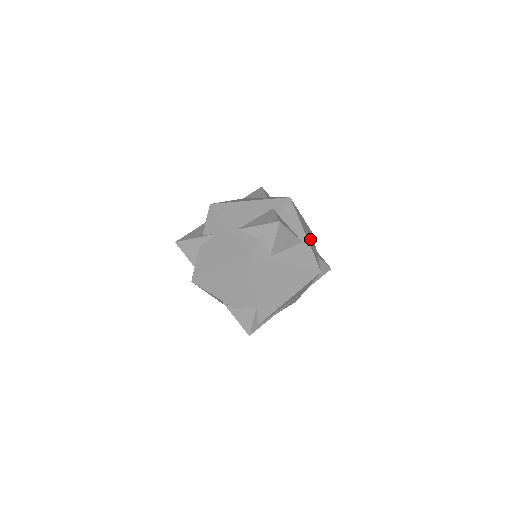
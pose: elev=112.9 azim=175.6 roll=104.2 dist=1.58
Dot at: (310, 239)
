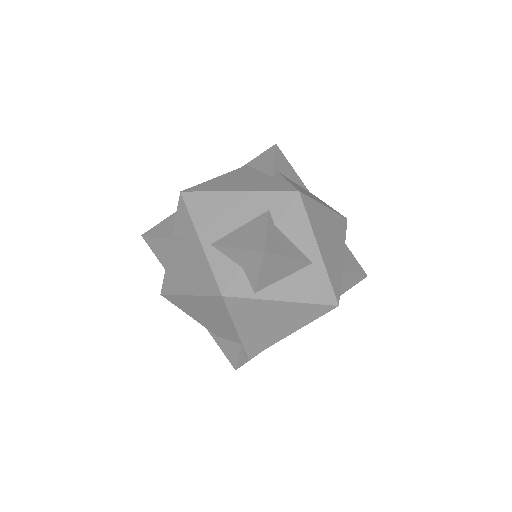
Dot at: (332, 246)
